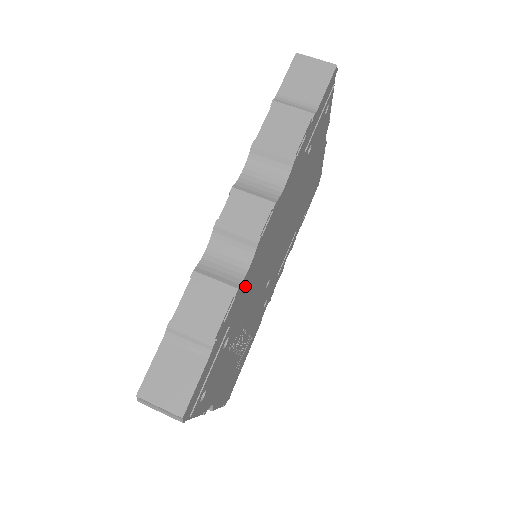
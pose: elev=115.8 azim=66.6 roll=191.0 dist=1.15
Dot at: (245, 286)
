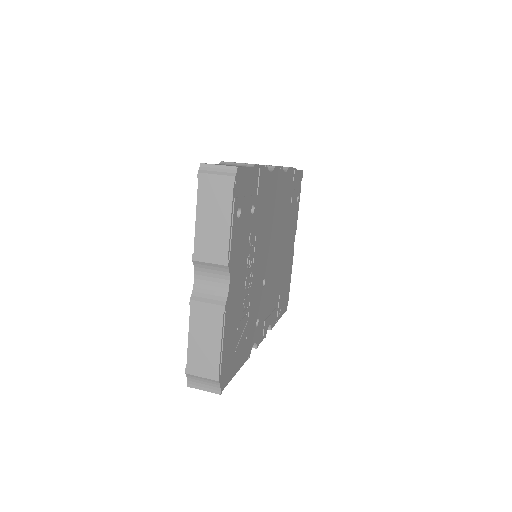
Dot at: (266, 187)
